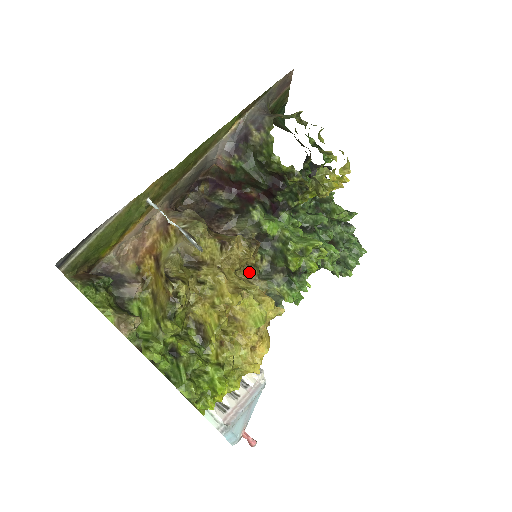
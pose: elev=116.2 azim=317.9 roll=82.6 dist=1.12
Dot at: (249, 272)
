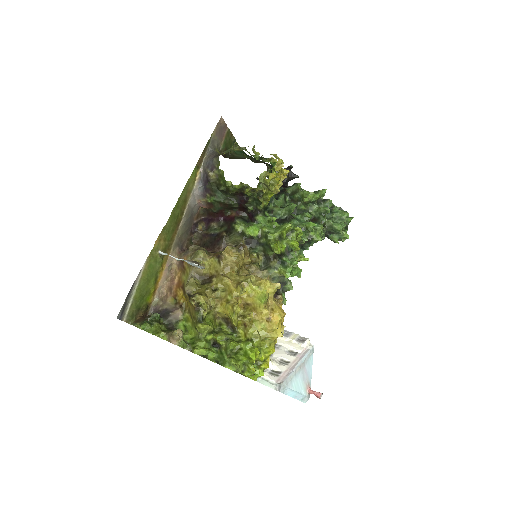
Dot at: (250, 269)
